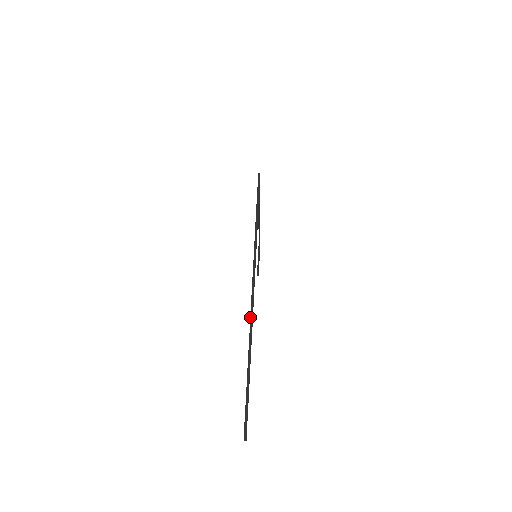
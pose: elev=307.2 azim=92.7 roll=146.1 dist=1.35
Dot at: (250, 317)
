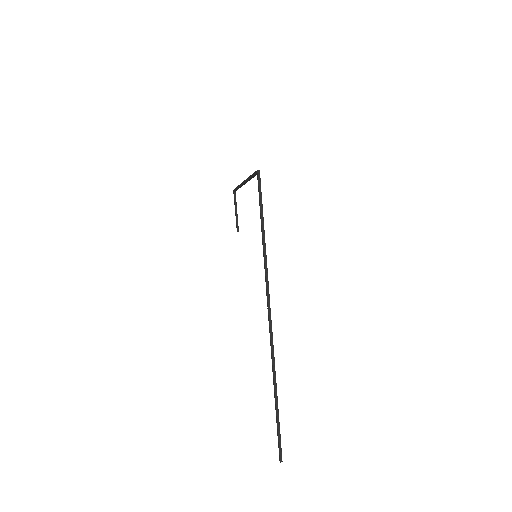
Dot at: (271, 351)
